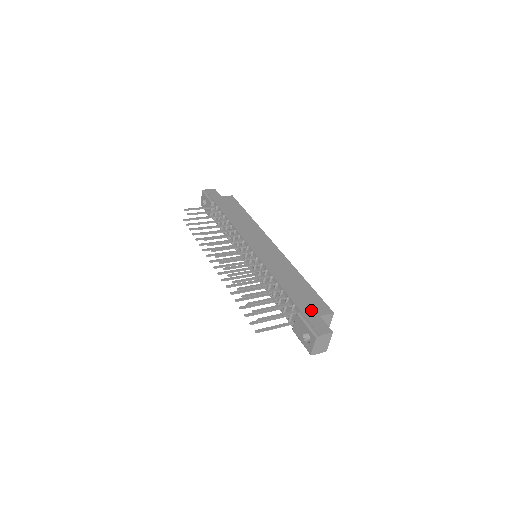
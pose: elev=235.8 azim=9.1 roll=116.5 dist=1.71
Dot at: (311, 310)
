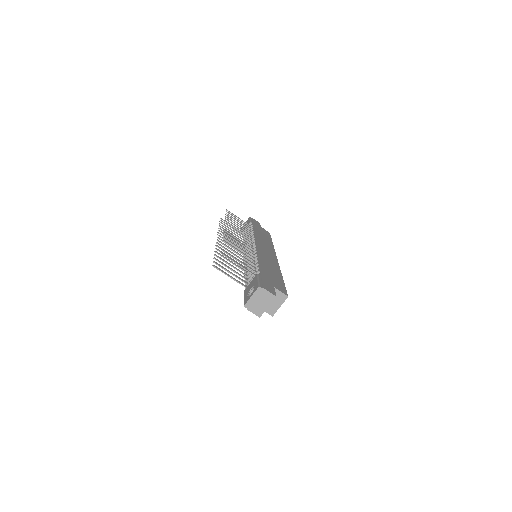
Dot at: (270, 281)
